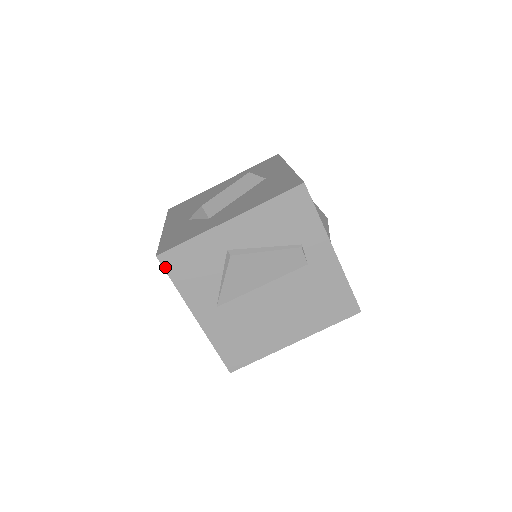
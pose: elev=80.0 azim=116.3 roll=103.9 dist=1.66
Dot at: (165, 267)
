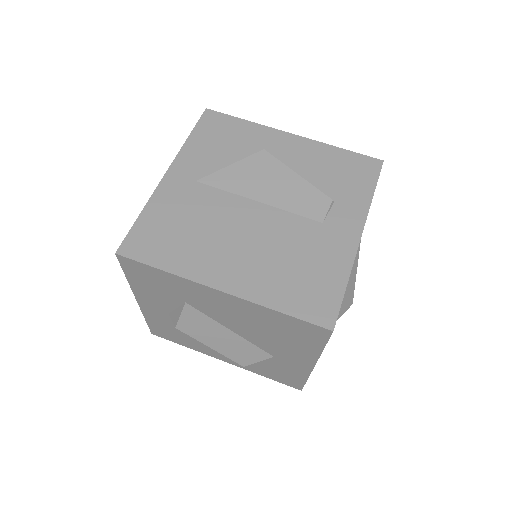
Dot at: (201, 120)
